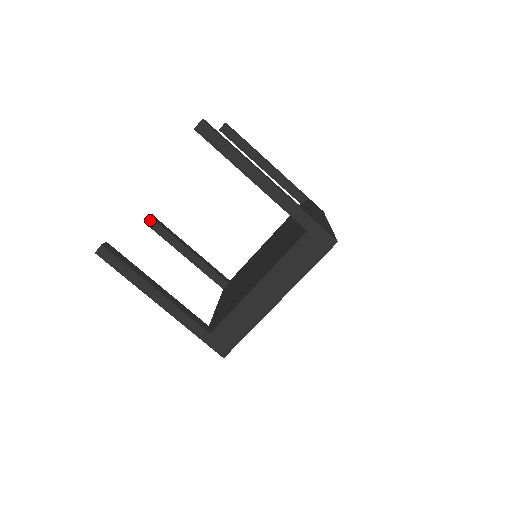
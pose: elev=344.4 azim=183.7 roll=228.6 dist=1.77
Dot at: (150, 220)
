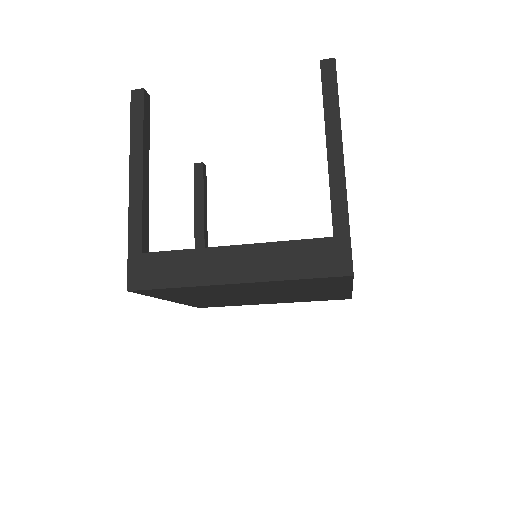
Dot at: (200, 166)
